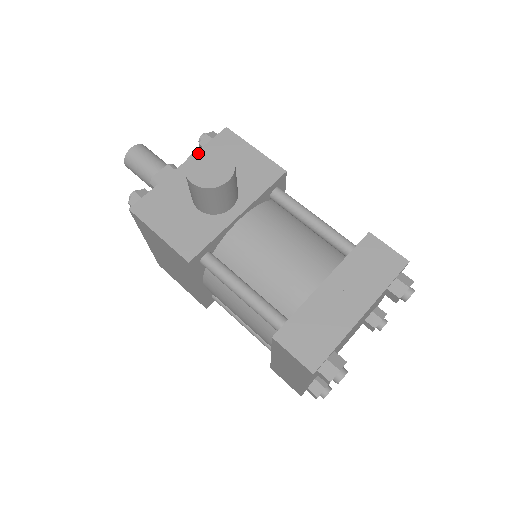
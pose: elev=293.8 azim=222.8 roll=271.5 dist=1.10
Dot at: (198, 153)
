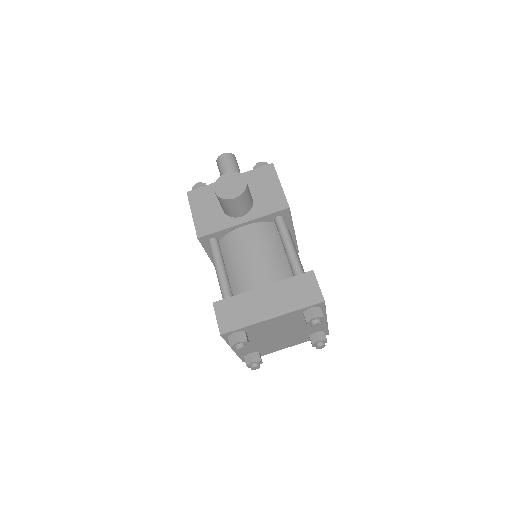
Dot at: (230, 174)
